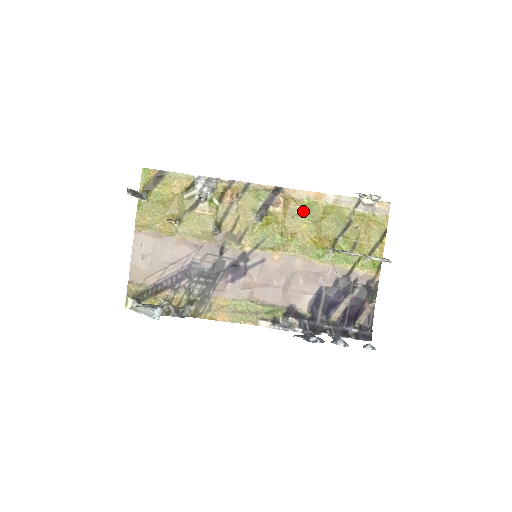
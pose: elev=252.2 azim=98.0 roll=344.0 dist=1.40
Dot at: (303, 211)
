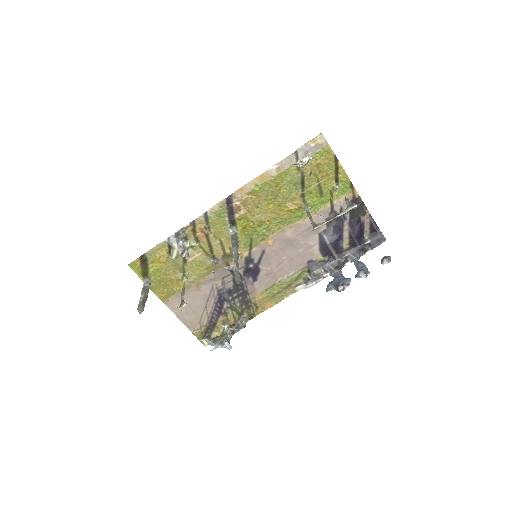
Dot at: (261, 197)
